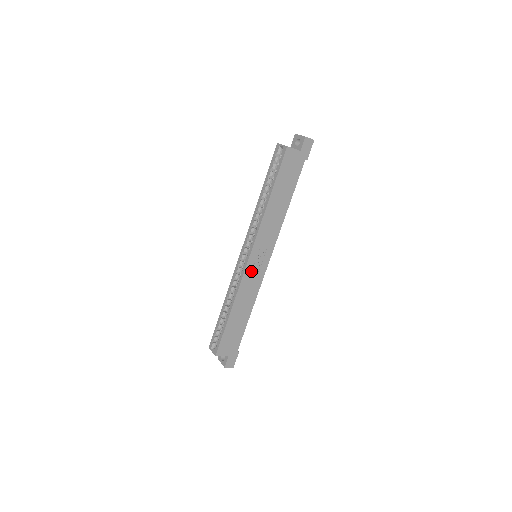
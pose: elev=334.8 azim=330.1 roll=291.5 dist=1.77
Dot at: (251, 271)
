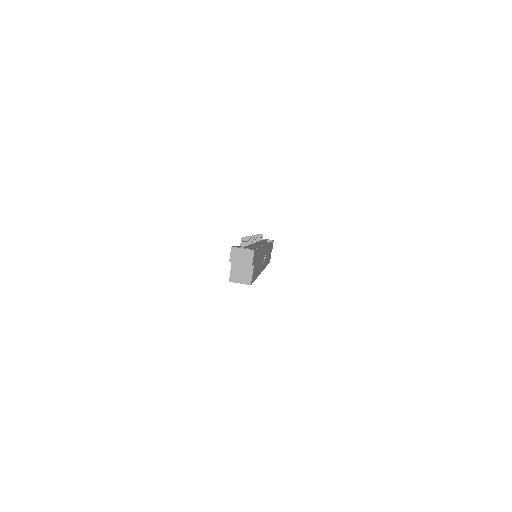
Dot at: occluded
